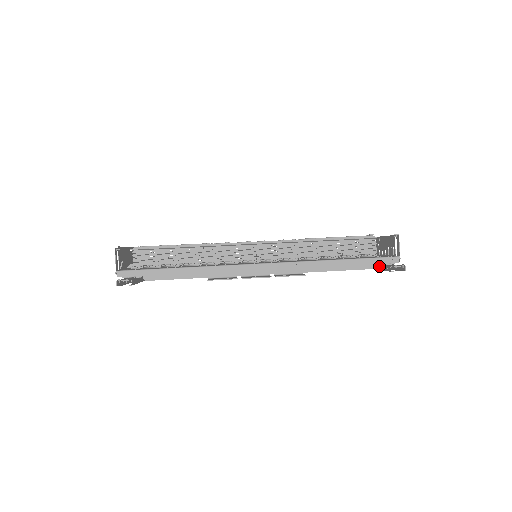
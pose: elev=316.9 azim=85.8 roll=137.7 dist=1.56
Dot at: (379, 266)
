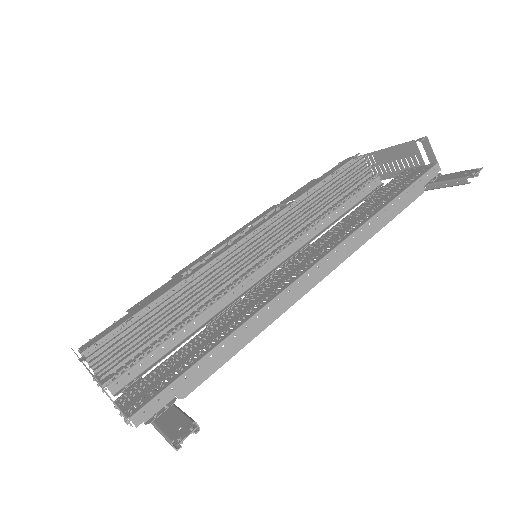
Dot at: (429, 185)
